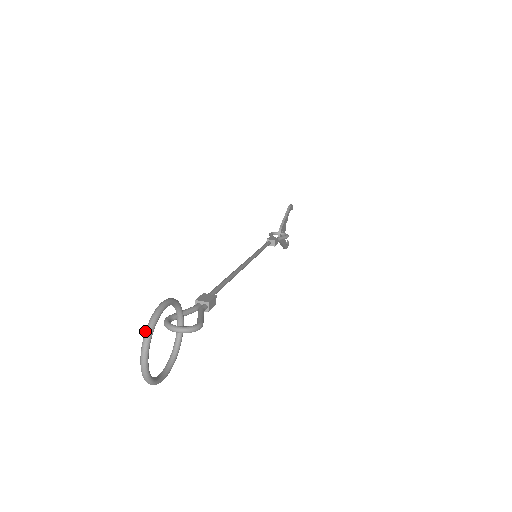
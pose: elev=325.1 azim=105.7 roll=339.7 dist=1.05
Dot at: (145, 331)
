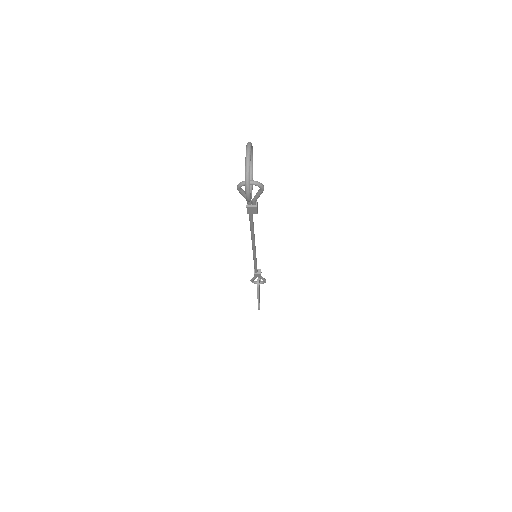
Dot at: (247, 144)
